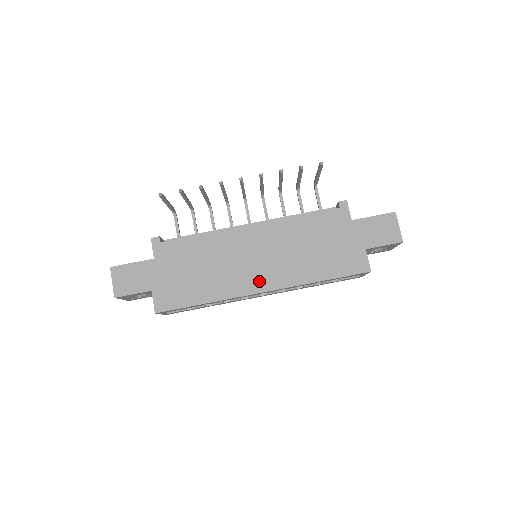
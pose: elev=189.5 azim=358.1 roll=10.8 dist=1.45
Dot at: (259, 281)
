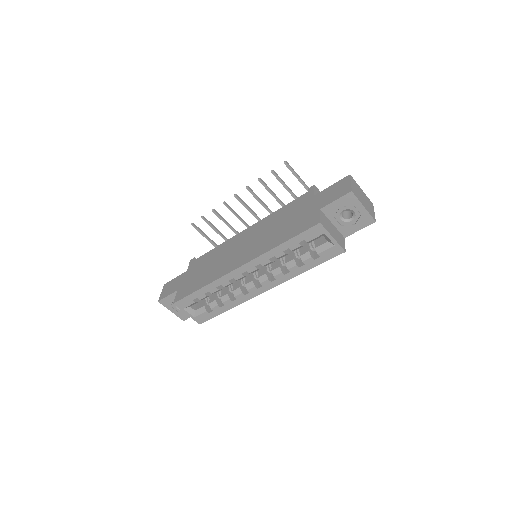
Dot at: (239, 261)
